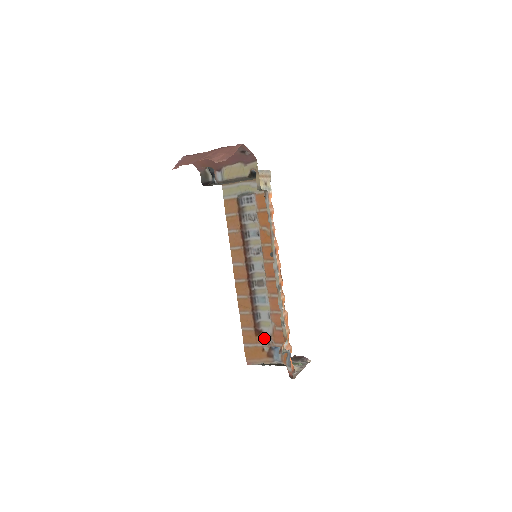
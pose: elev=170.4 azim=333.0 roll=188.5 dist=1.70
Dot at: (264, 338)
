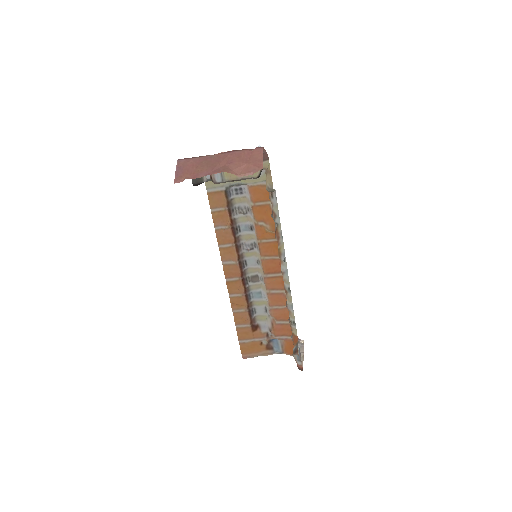
Dot at: (262, 332)
